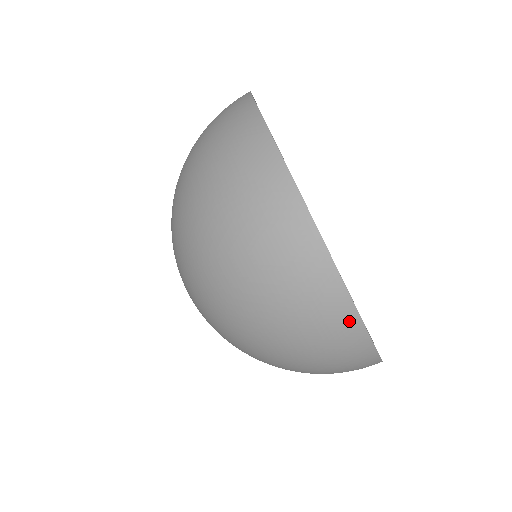
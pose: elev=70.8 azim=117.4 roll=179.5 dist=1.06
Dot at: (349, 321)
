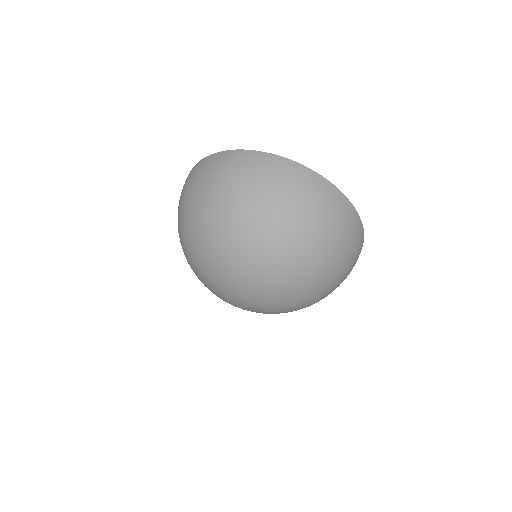
Dot at: (259, 156)
